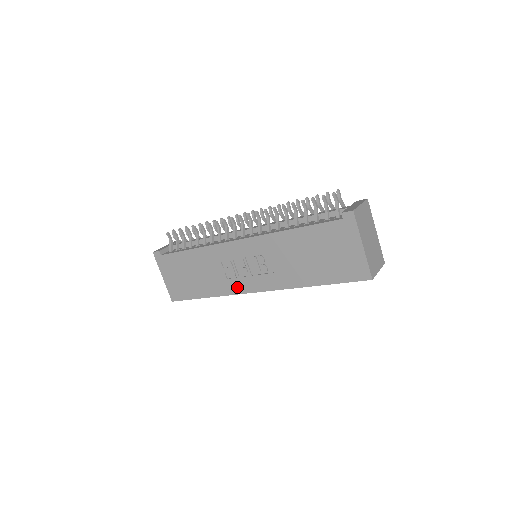
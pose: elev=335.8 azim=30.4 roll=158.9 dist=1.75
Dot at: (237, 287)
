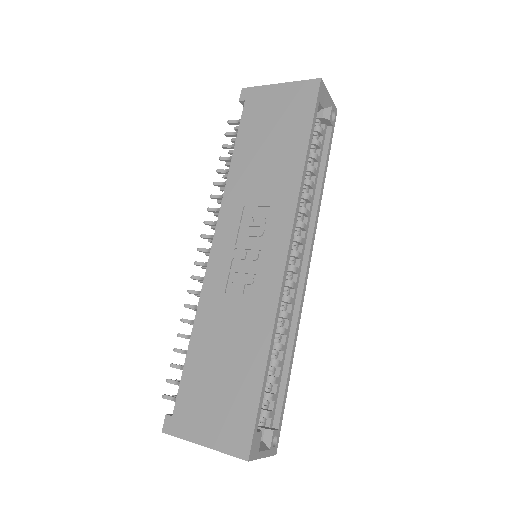
Dot at: (269, 283)
